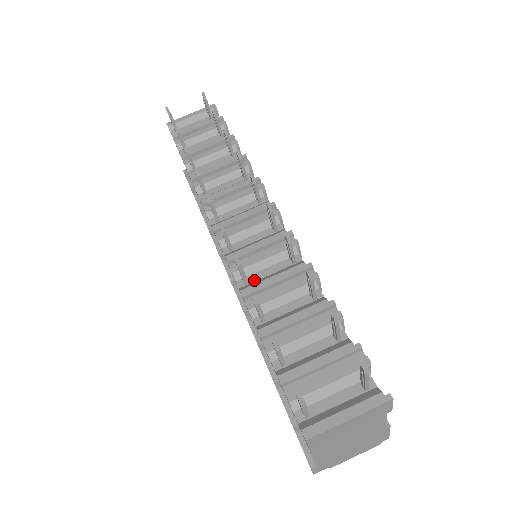
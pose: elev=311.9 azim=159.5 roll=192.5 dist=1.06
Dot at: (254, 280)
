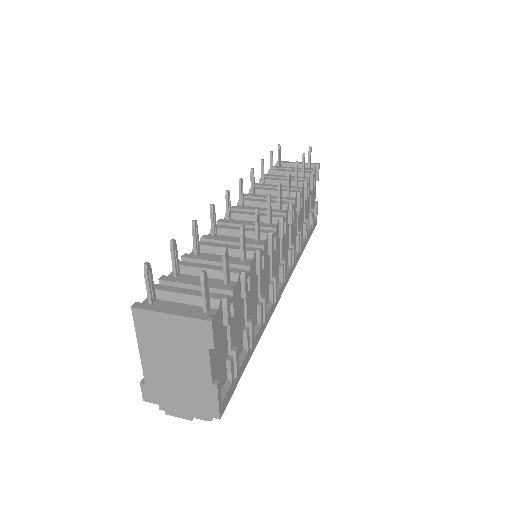
Dot at: occluded
